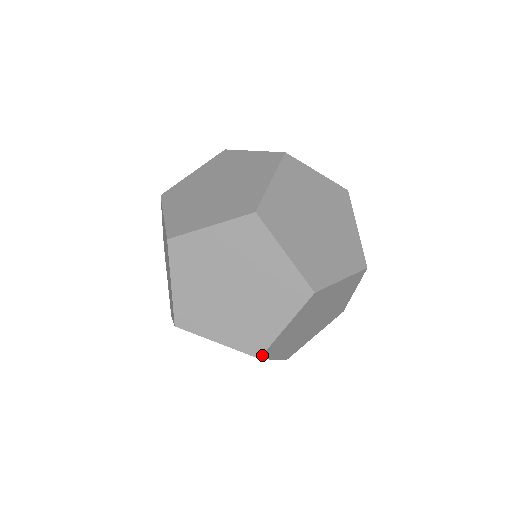
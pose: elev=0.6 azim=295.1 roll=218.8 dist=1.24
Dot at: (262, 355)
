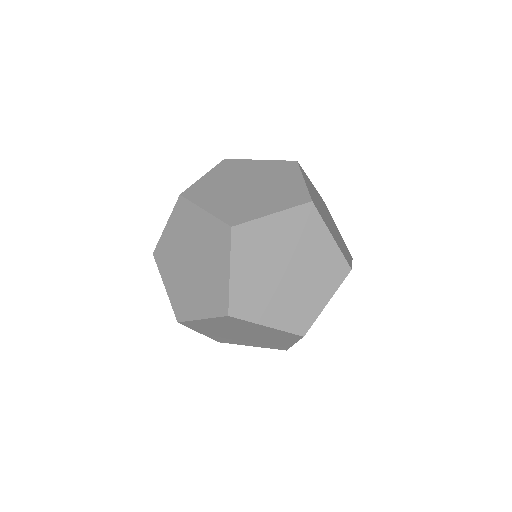
Dot at: (229, 311)
